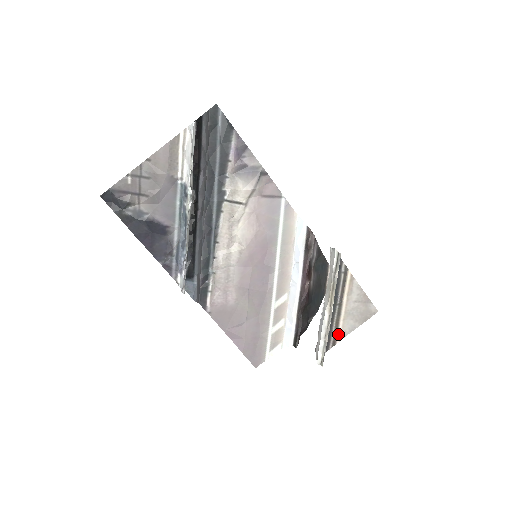
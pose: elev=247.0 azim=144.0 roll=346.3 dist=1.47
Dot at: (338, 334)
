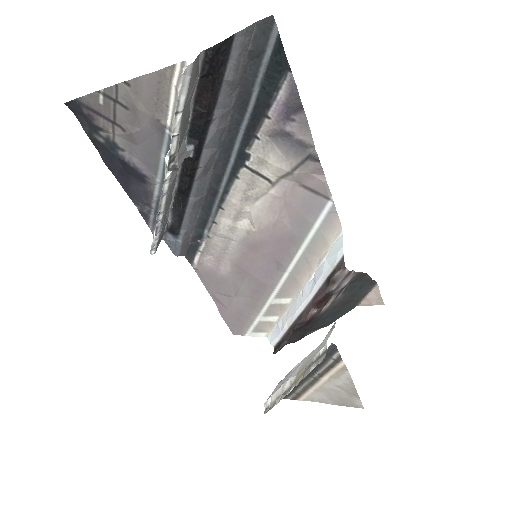
Dot at: (303, 395)
